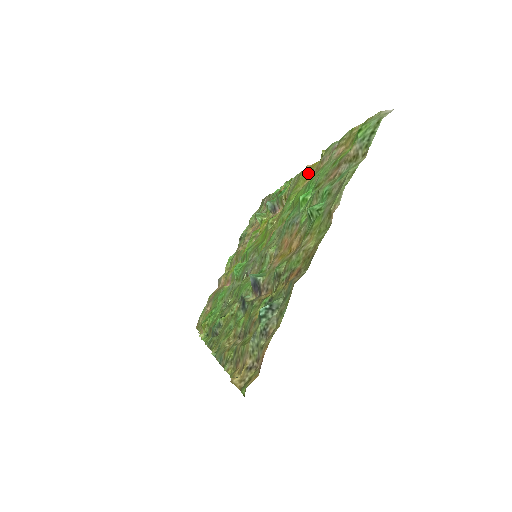
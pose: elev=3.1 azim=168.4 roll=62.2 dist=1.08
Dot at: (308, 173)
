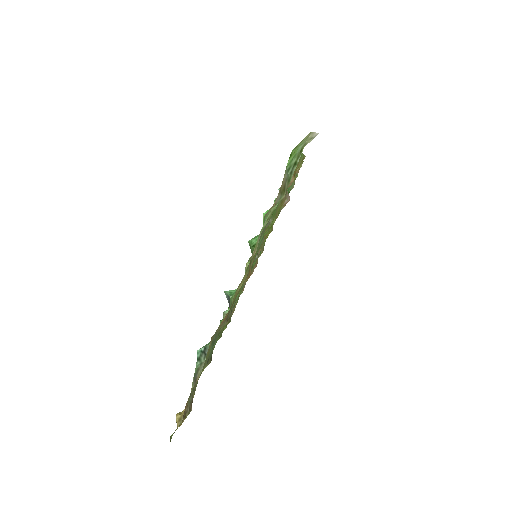
Dot at: occluded
